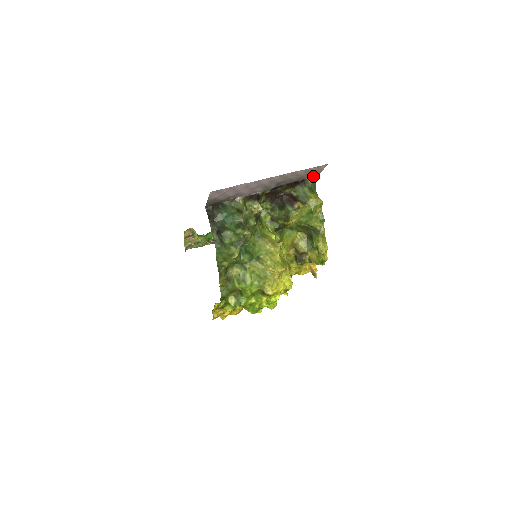
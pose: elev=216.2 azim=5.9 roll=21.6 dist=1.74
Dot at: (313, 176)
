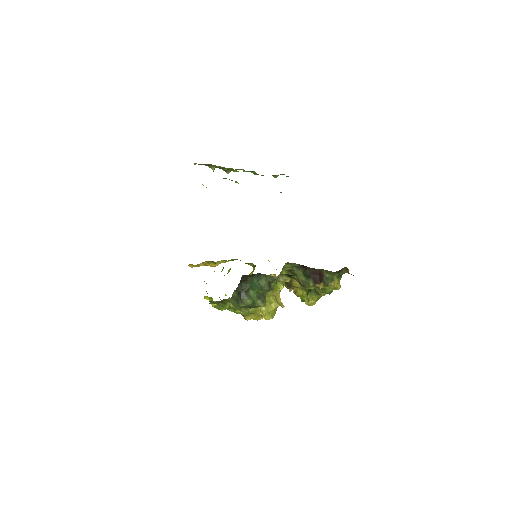
Dot at: occluded
